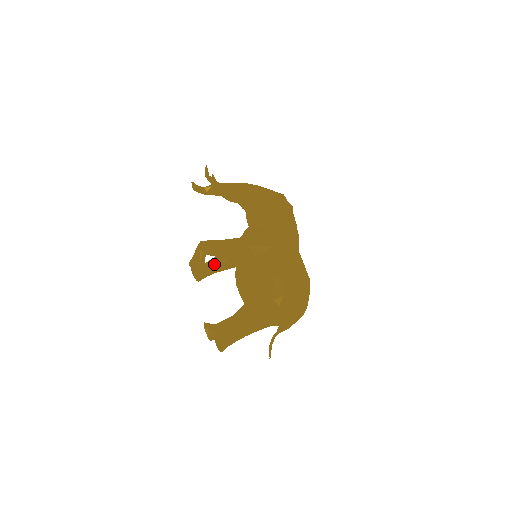
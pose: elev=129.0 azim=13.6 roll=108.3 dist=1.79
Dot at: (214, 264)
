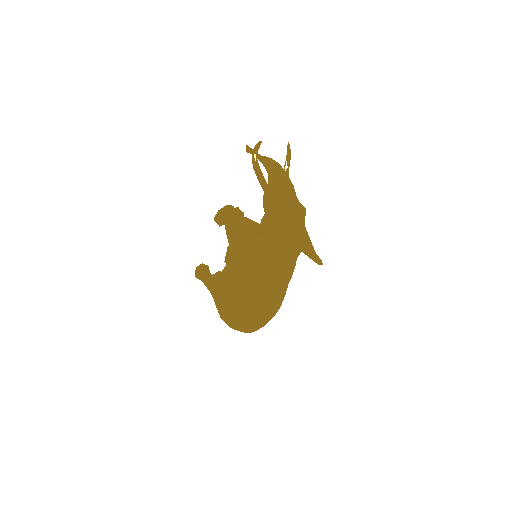
Dot at: occluded
